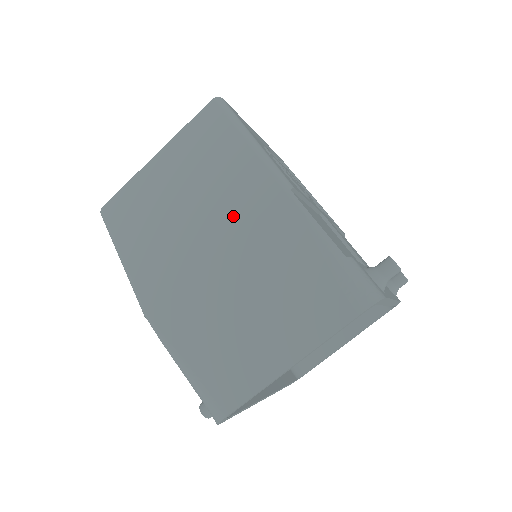
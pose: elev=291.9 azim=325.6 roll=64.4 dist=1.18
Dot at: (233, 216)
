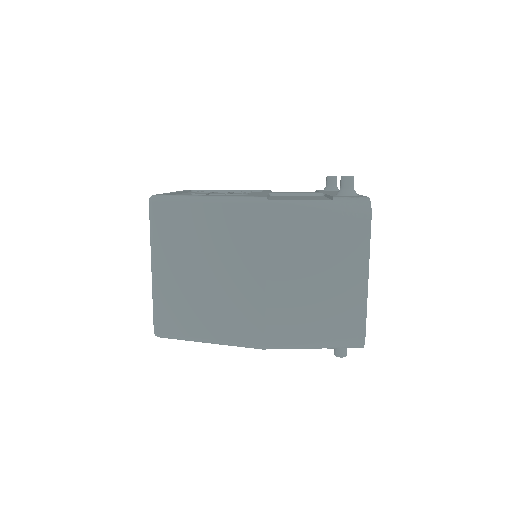
Dot at: (251, 247)
